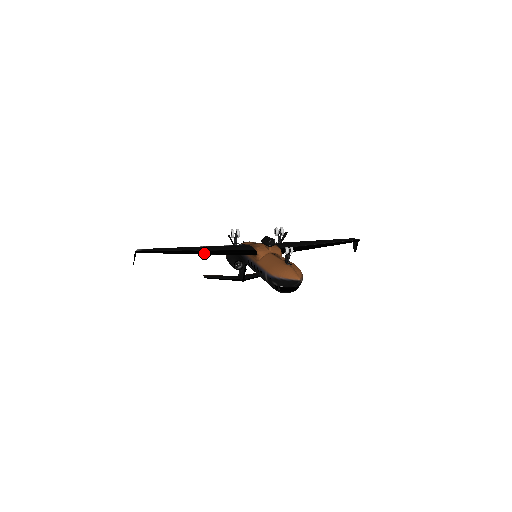
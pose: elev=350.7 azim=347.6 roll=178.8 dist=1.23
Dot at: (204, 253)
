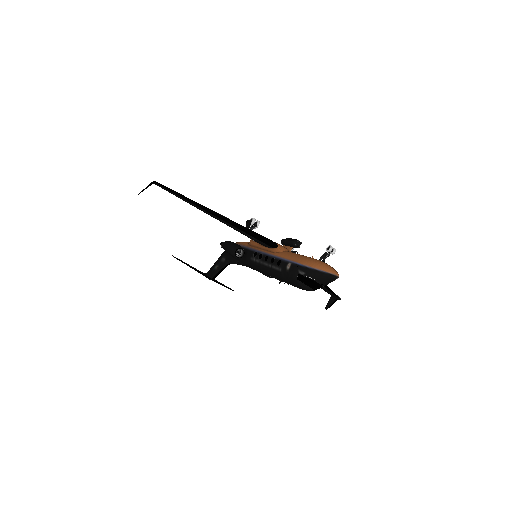
Dot at: (226, 219)
